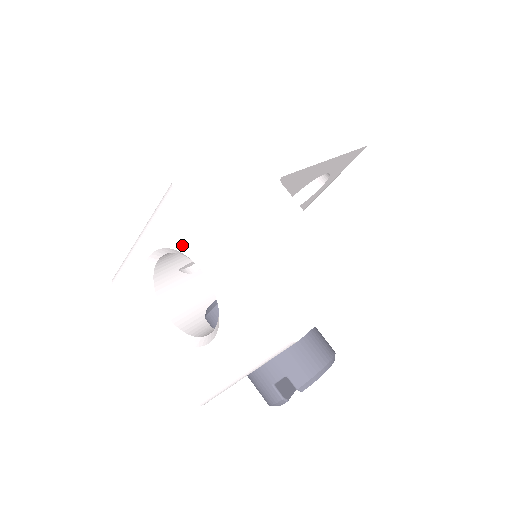
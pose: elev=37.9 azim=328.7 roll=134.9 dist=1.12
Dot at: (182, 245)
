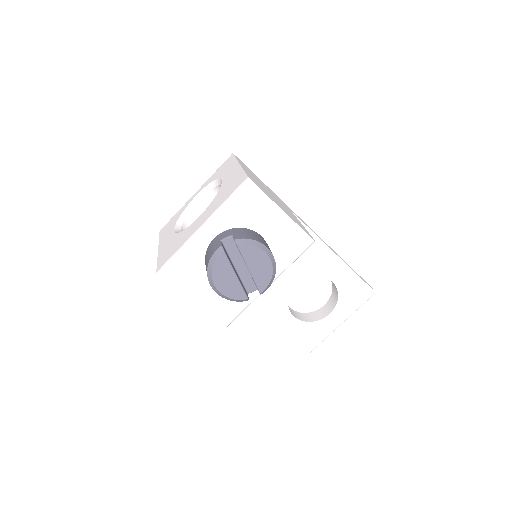
Dot at: (219, 175)
